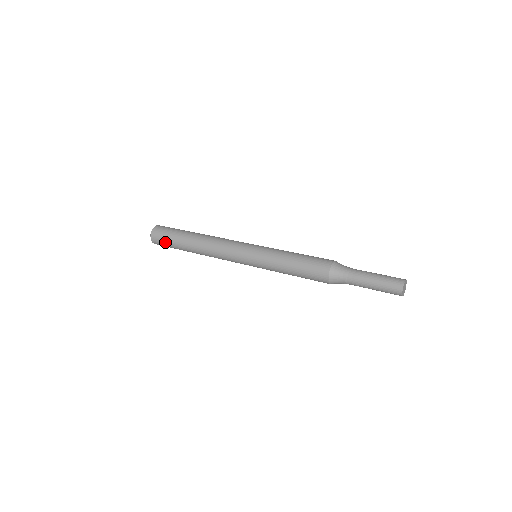
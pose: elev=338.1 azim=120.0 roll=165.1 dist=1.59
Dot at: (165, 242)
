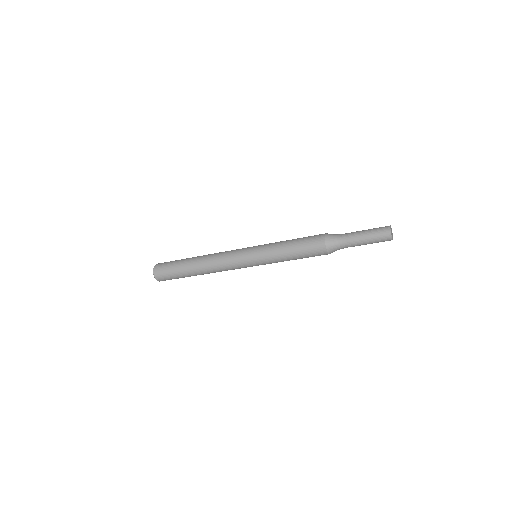
Dot at: (169, 274)
